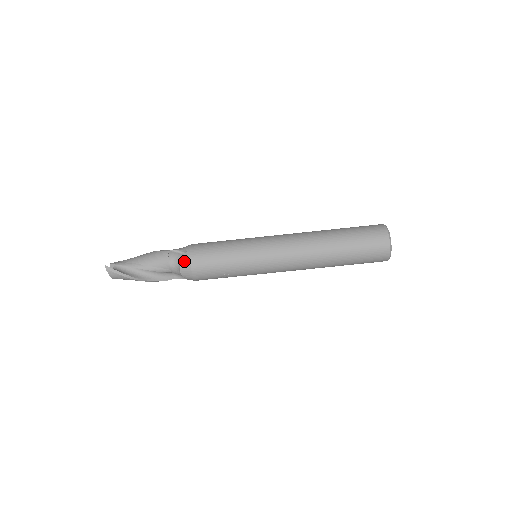
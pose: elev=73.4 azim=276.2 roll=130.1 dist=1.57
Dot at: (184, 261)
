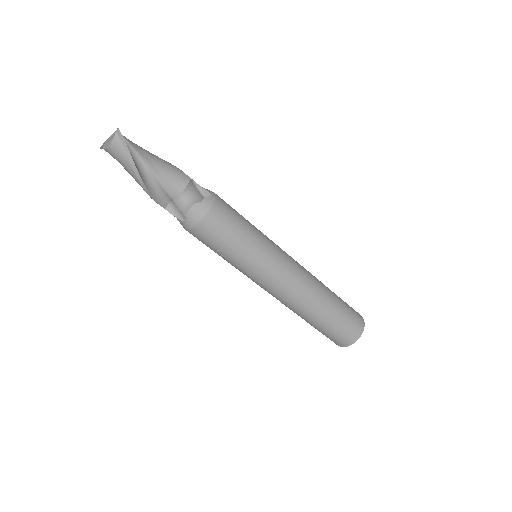
Dot at: (204, 203)
